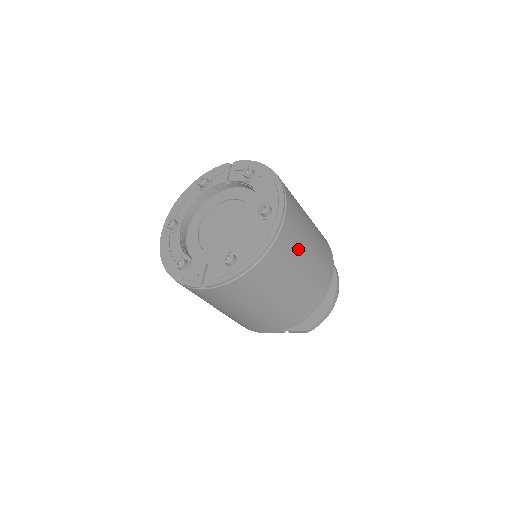
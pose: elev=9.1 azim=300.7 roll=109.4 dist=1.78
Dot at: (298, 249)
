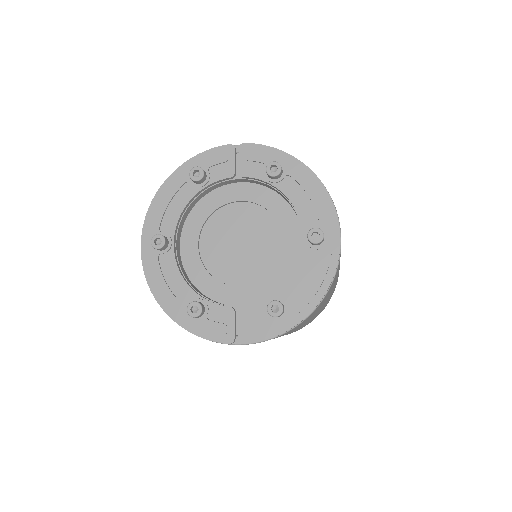
Dot at: (338, 269)
